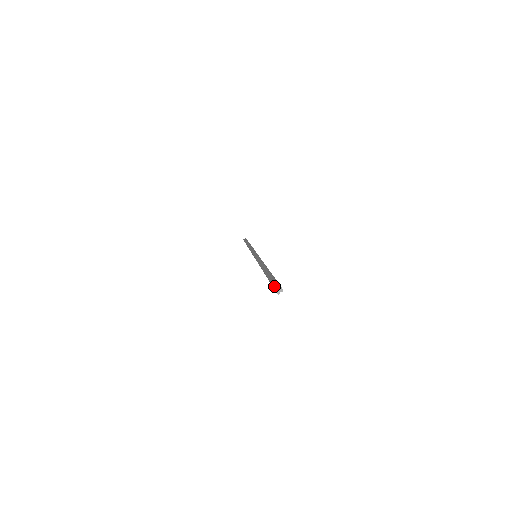
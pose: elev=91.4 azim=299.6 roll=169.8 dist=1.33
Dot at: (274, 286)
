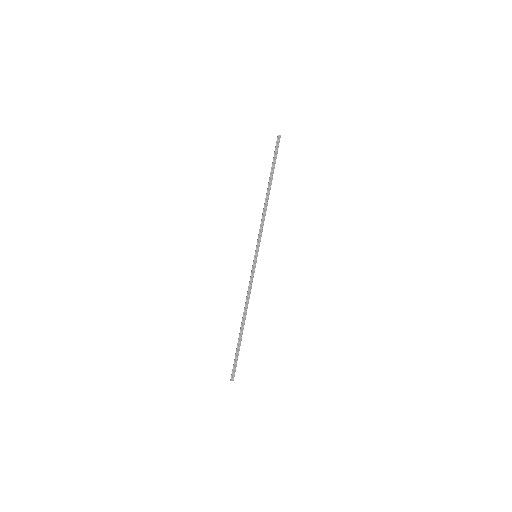
Dot at: (232, 377)
